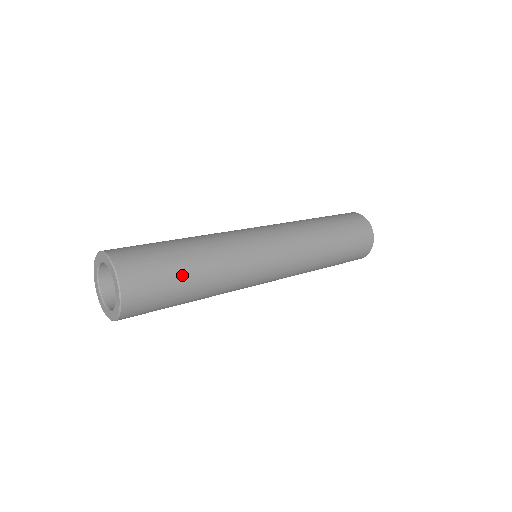
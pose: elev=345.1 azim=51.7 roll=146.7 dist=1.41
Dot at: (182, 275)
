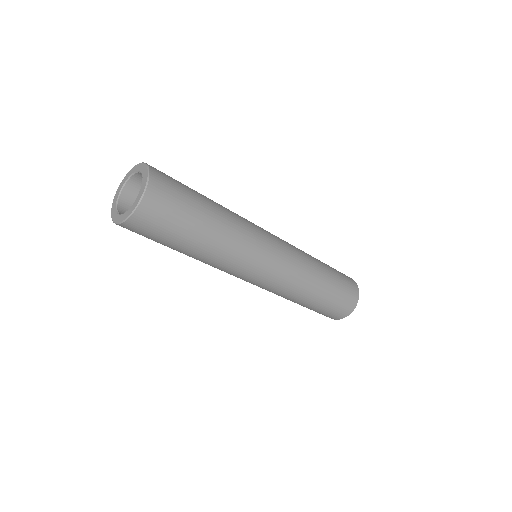
Dot at: (197, 193)
